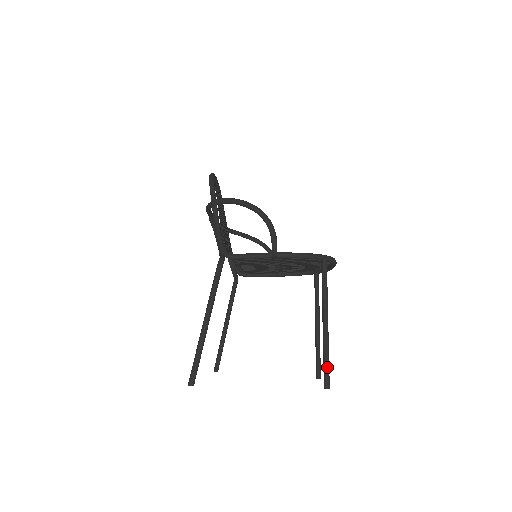
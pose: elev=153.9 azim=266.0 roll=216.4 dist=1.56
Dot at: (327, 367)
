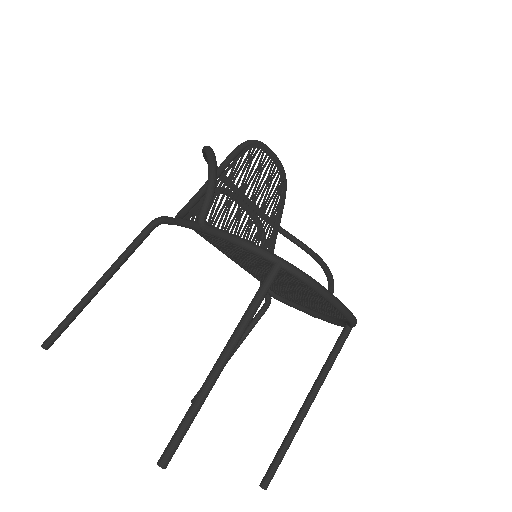
Dot at: (179, 430)
